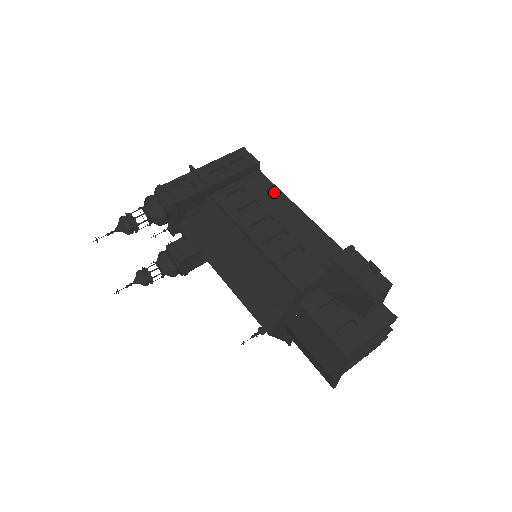
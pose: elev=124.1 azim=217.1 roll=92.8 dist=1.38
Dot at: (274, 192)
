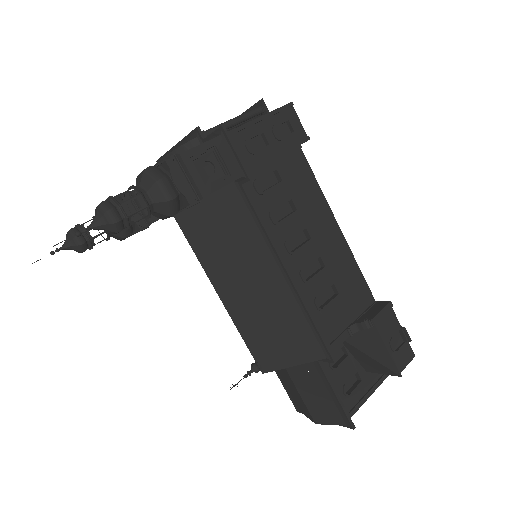
Dot at: (313, 190)
